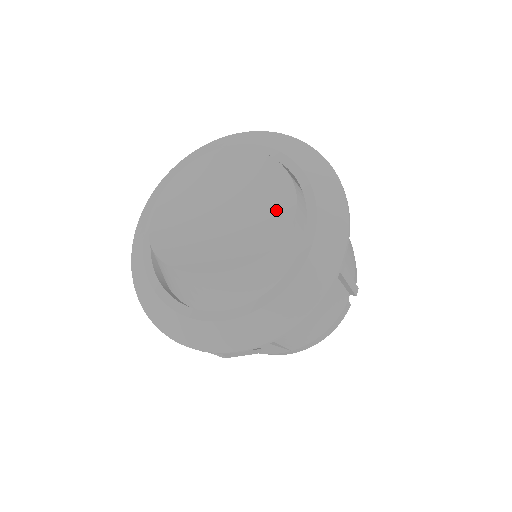
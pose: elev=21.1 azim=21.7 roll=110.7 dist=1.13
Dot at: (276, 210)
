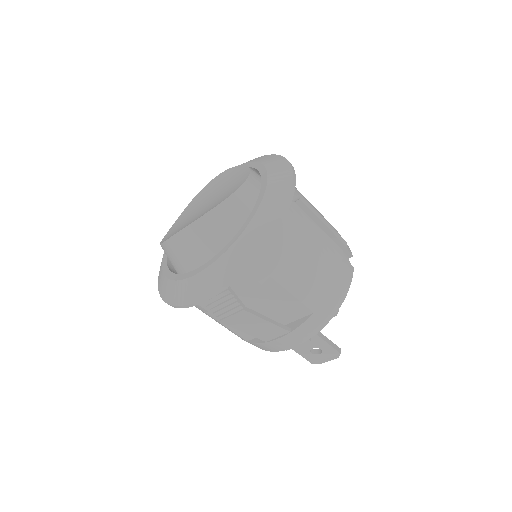
Dot at: (238, 180)
